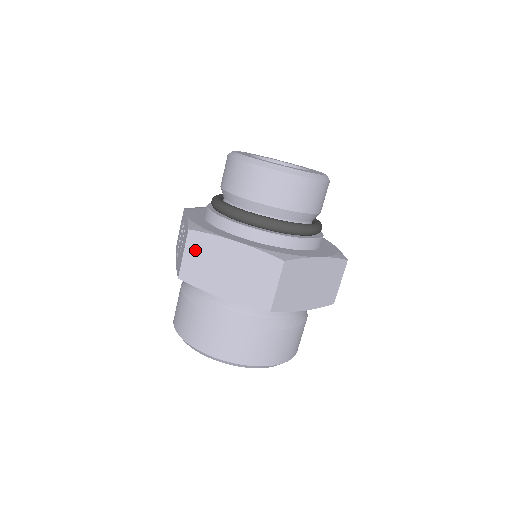
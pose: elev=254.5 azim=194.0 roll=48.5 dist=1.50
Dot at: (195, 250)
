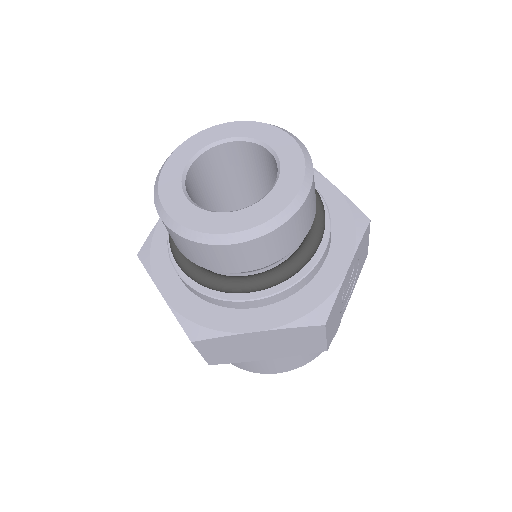
Dot at: occluded
